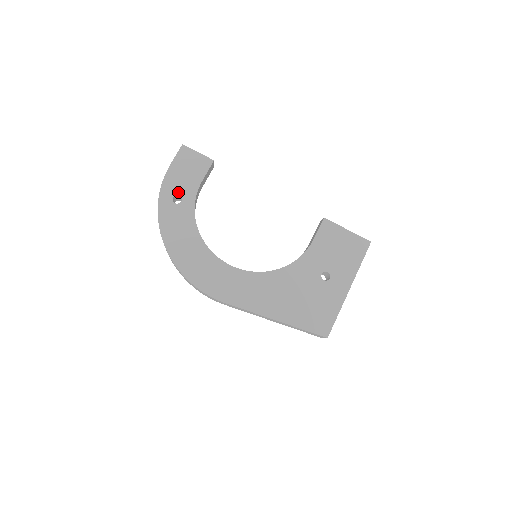
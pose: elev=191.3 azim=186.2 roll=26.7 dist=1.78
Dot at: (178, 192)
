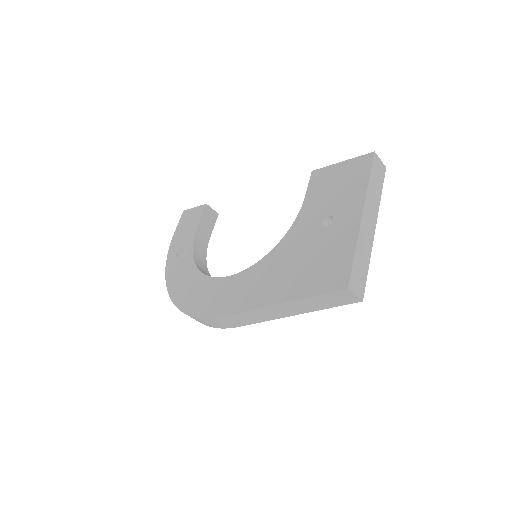
Dot at: (180, 247)
